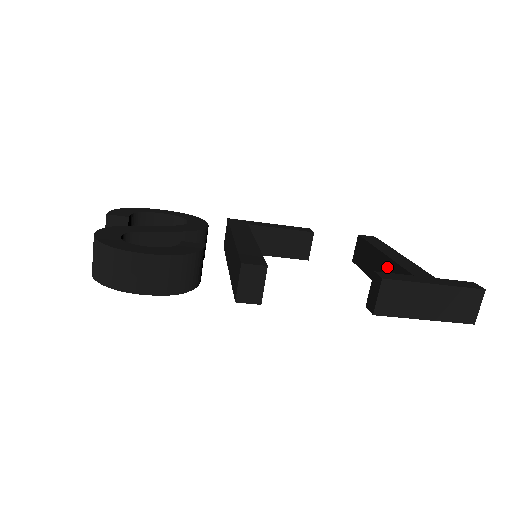
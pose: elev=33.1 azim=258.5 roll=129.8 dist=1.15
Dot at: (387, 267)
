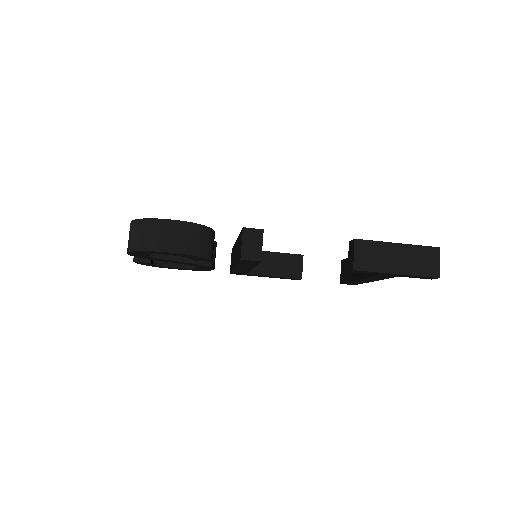
Dot at: occluded
